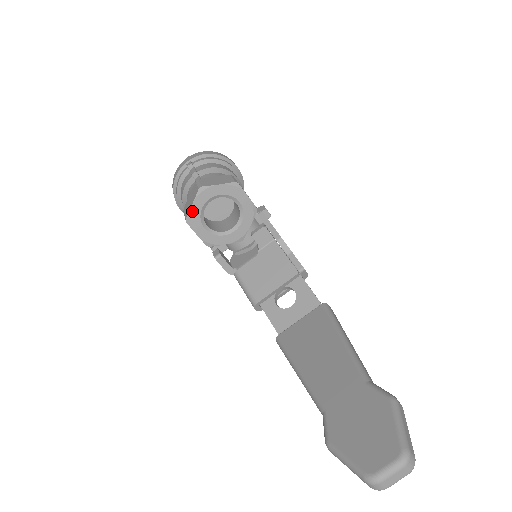
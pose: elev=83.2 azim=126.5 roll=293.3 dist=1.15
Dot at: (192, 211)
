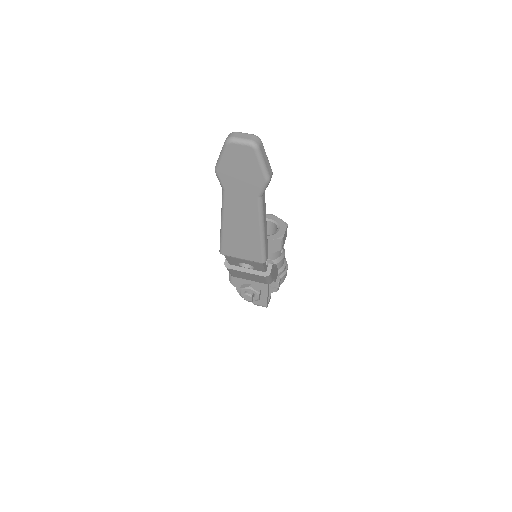
Dot at: occluded
